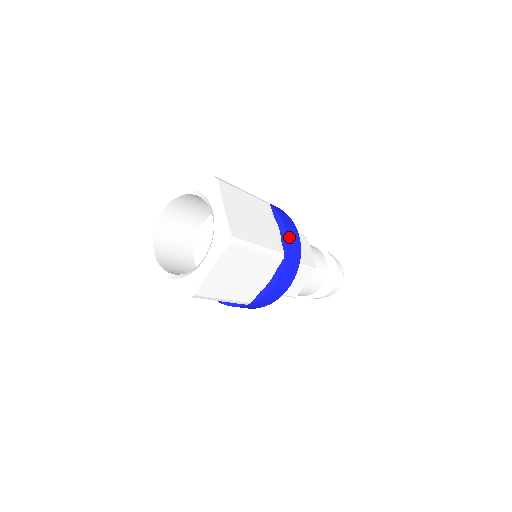
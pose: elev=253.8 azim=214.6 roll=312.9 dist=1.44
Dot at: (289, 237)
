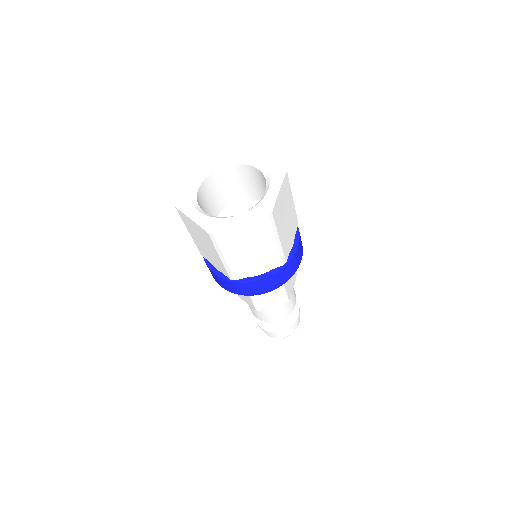
Dot at: (296, 255)
